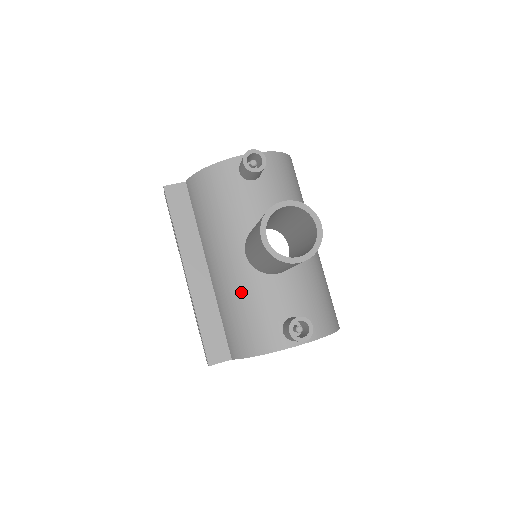
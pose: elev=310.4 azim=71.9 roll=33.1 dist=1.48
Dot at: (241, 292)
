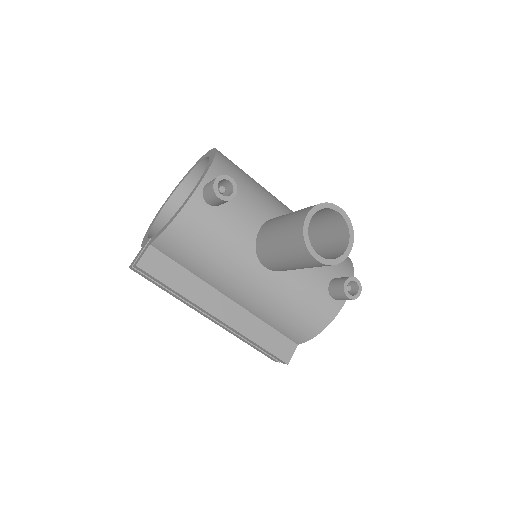
Dot at: (281, 297)
